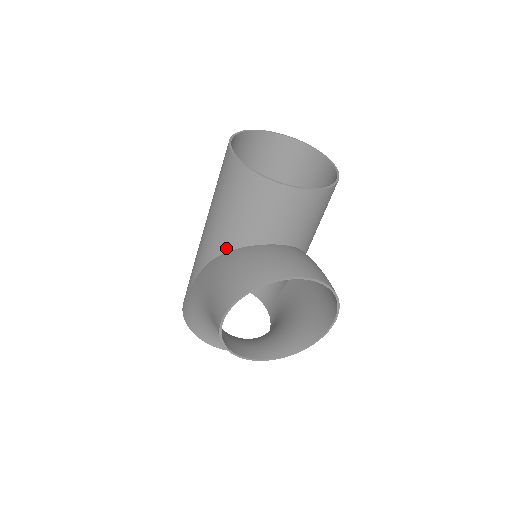
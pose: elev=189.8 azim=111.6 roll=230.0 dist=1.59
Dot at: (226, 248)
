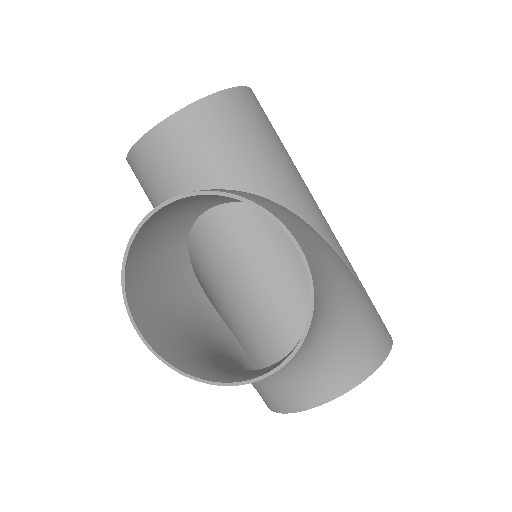
Dot at: occluded
